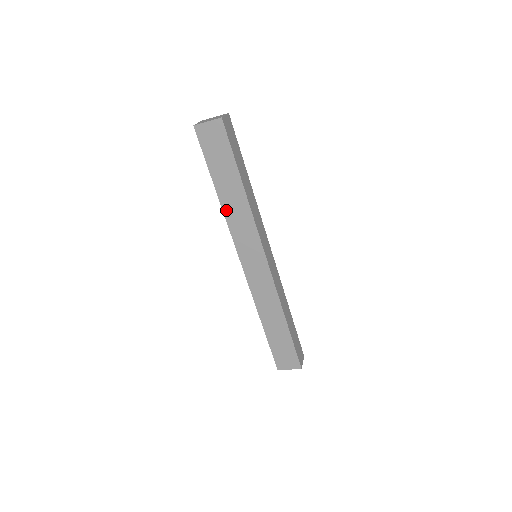
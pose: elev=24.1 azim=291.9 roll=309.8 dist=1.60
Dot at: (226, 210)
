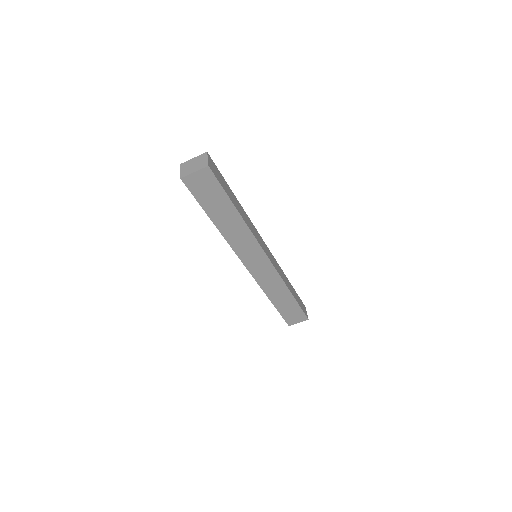
Dot at: (225, 234)
